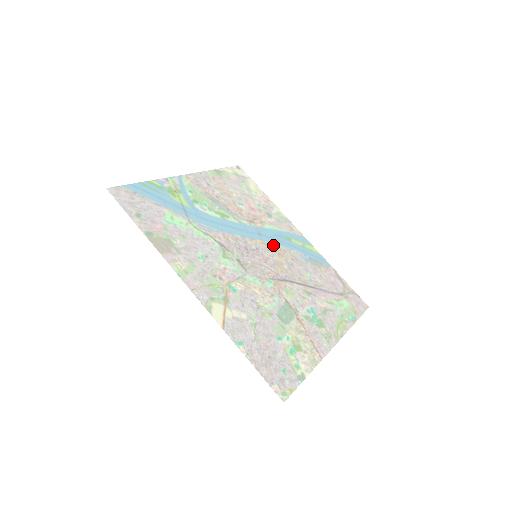
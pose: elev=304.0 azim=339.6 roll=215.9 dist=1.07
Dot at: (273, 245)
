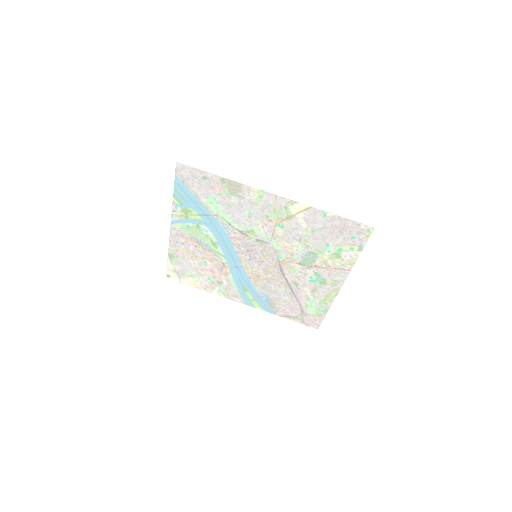
Dot at: (249, 274)
